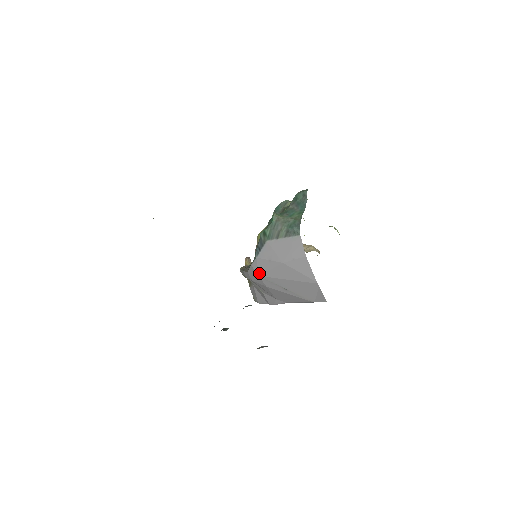
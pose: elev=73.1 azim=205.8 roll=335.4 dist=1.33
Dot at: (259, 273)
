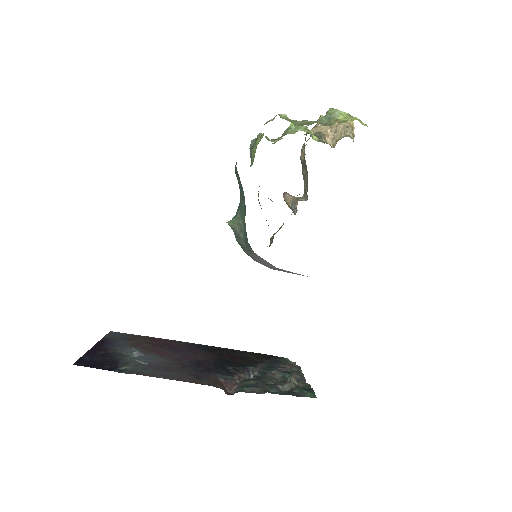
Dot at: occluded
